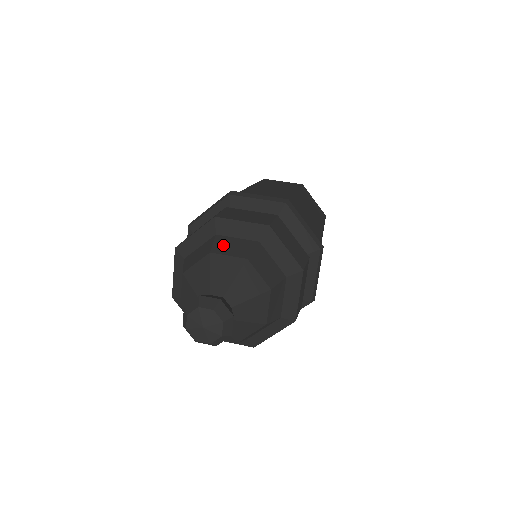
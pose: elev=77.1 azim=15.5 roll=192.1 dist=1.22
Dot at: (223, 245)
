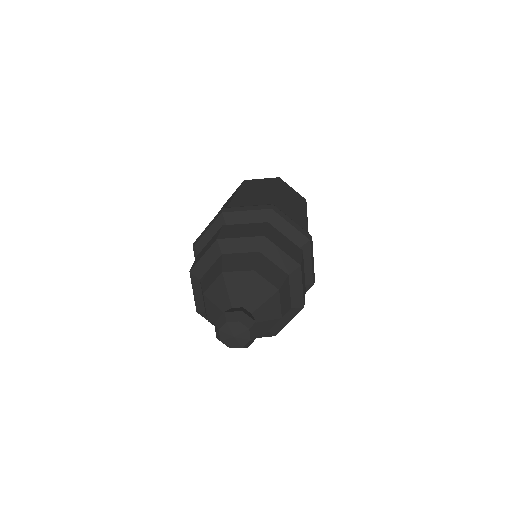
Dot at: (206, 281)
